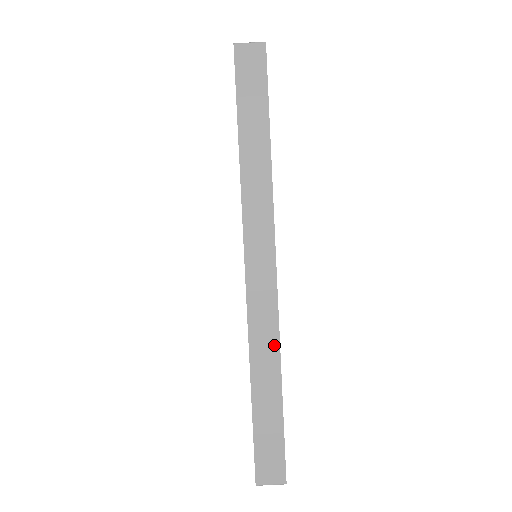
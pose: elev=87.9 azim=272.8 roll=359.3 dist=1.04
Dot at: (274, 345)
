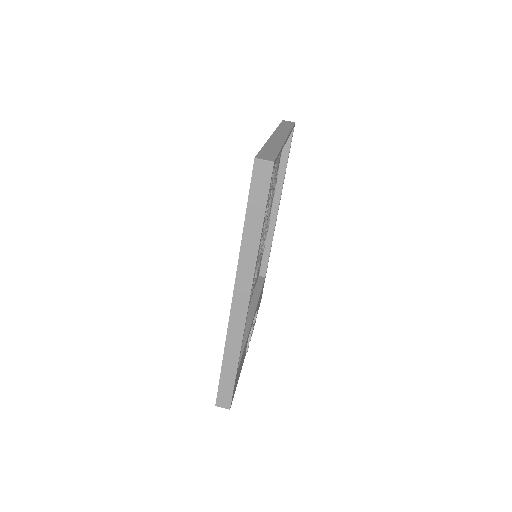
Dot at: (280, 144)
